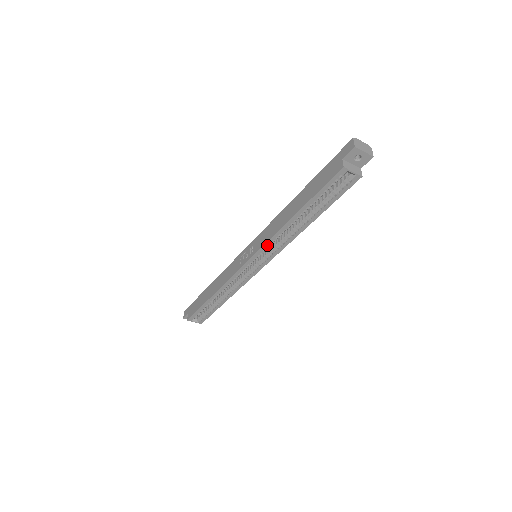
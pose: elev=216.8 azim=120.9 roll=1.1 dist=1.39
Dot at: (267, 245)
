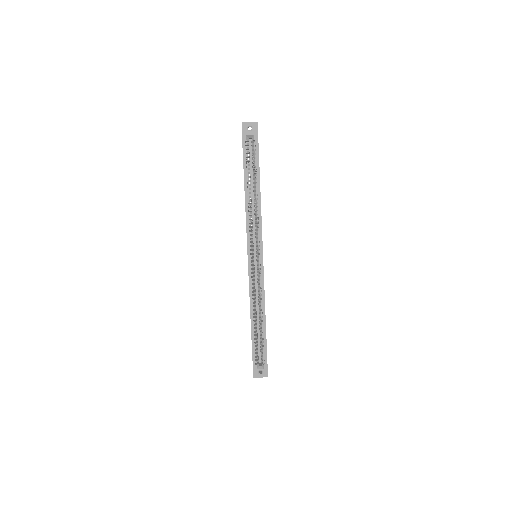
Dot at: (249, 231)
